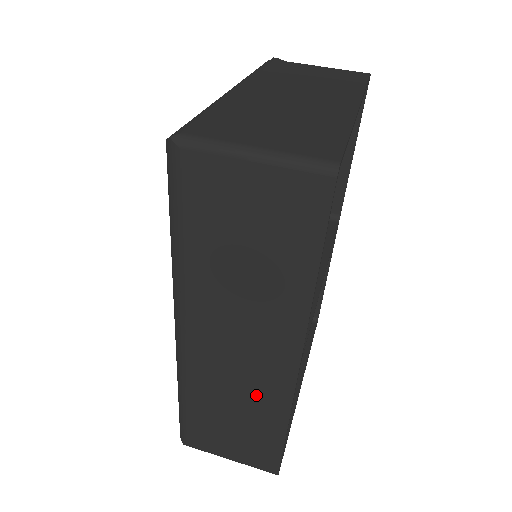
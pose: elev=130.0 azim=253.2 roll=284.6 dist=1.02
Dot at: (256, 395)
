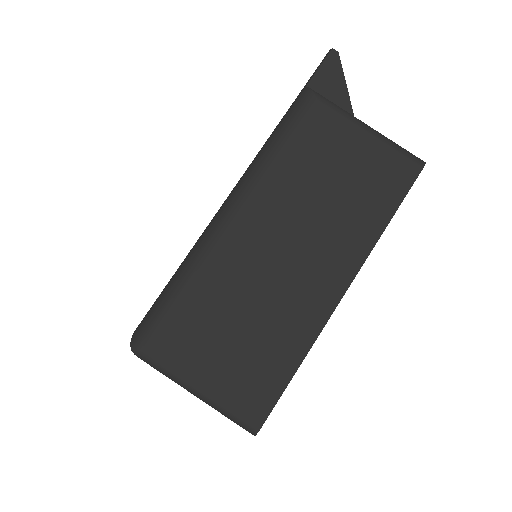
Dot at: occluded
